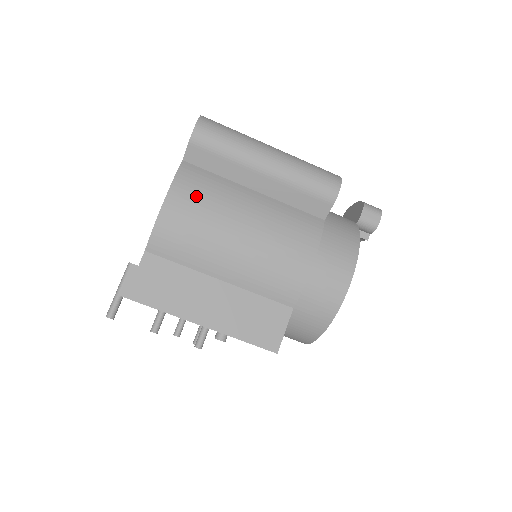
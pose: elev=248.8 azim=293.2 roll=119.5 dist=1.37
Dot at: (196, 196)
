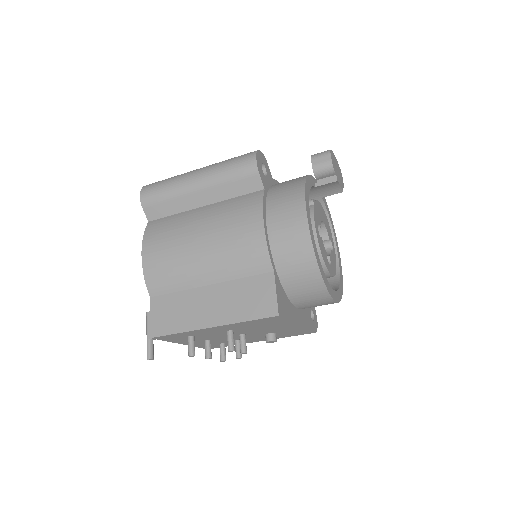
Dot at: (160, 237)
